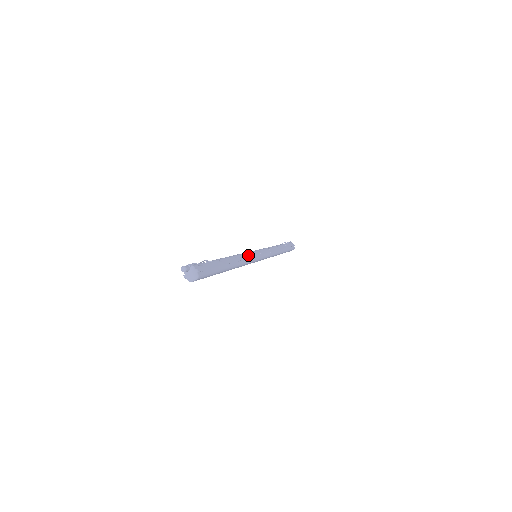
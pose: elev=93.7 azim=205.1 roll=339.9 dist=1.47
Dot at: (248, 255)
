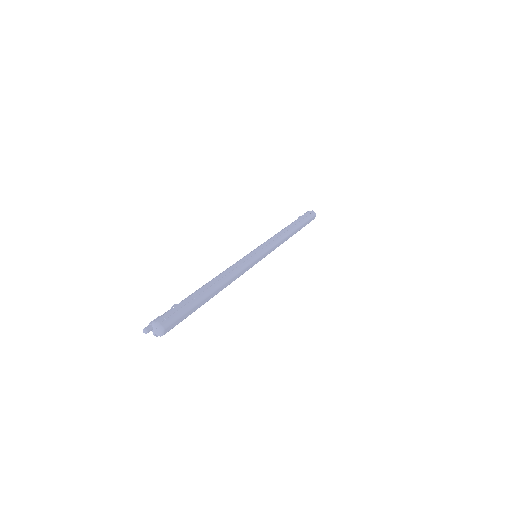
Dot at: (236, 264)
